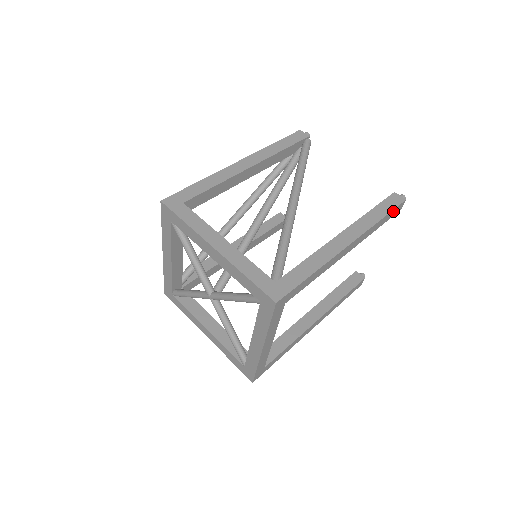
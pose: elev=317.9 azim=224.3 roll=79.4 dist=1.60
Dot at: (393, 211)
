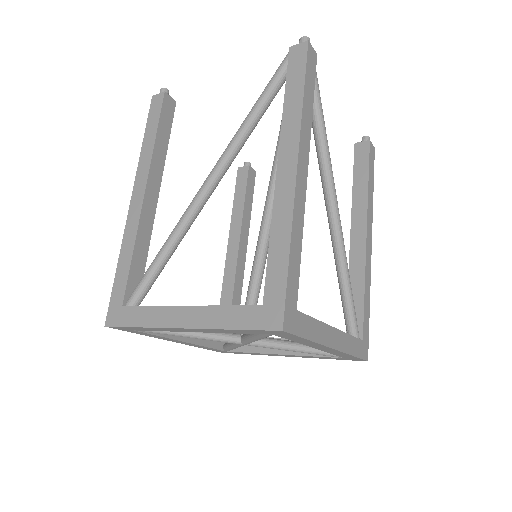
Dot at: occluded
